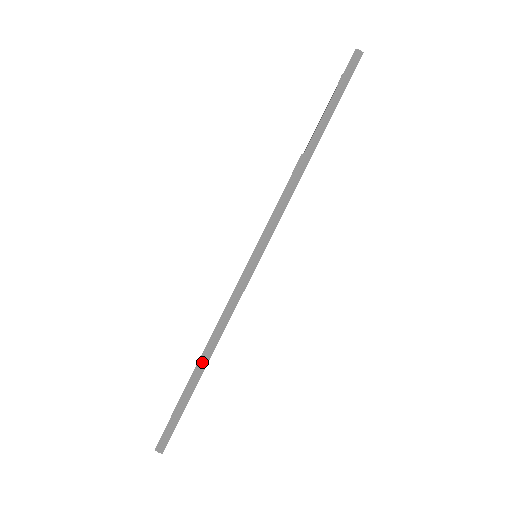
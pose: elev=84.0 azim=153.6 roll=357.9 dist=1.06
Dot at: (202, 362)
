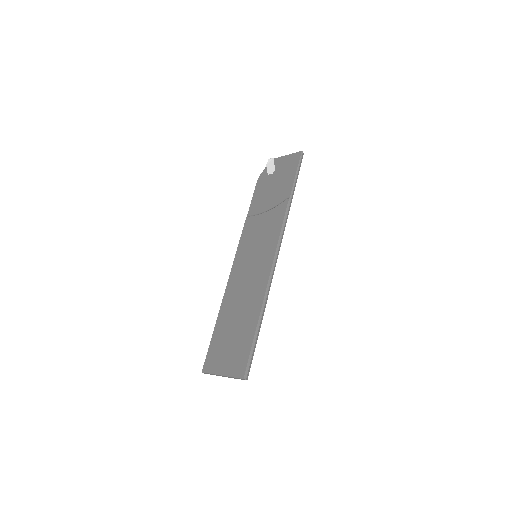
Dot at: (261, 316)
